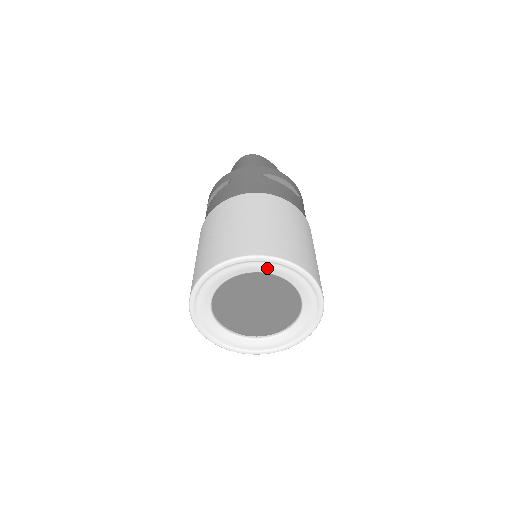
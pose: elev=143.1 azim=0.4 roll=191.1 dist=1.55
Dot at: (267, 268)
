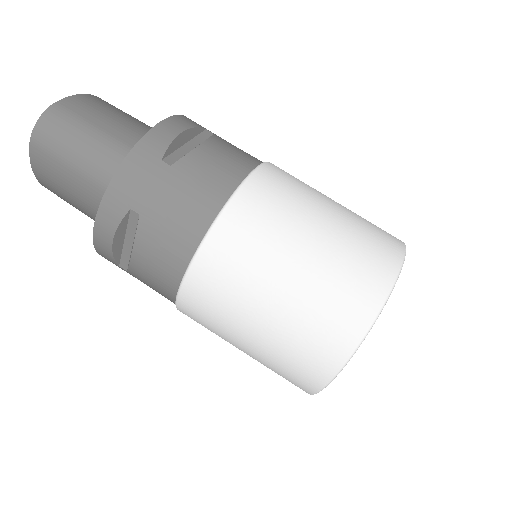
Dot at: occluded
